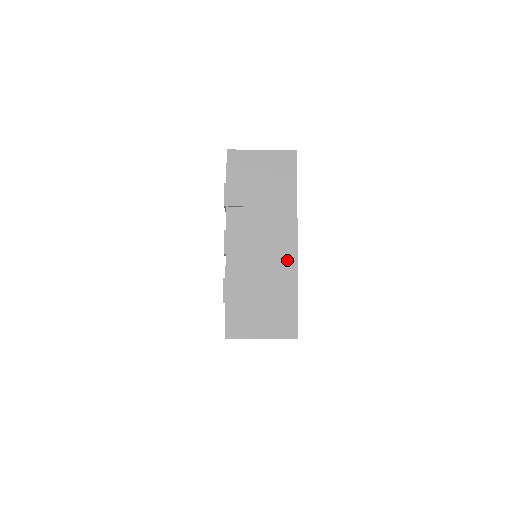
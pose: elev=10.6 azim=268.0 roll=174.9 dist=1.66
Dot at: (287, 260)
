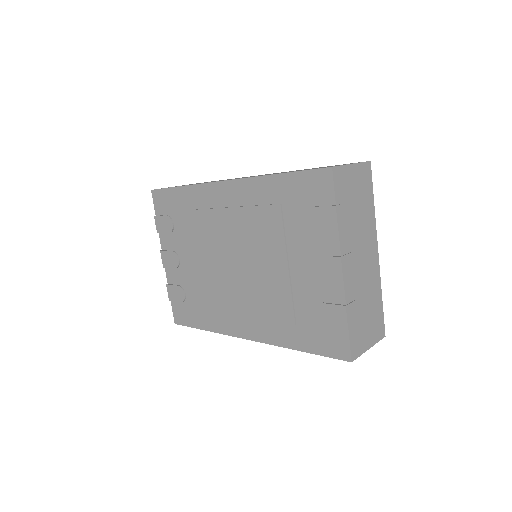
Dot at: (375, 271)
